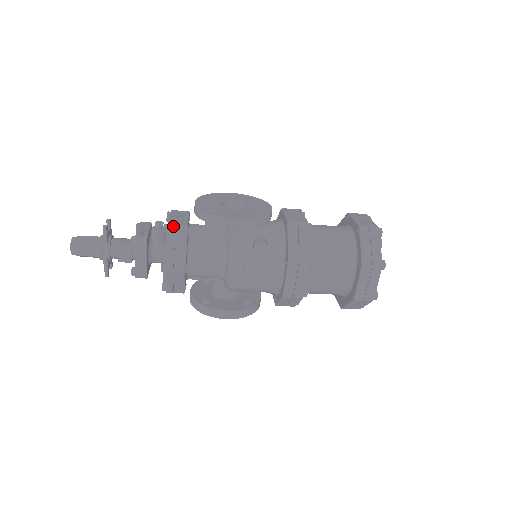
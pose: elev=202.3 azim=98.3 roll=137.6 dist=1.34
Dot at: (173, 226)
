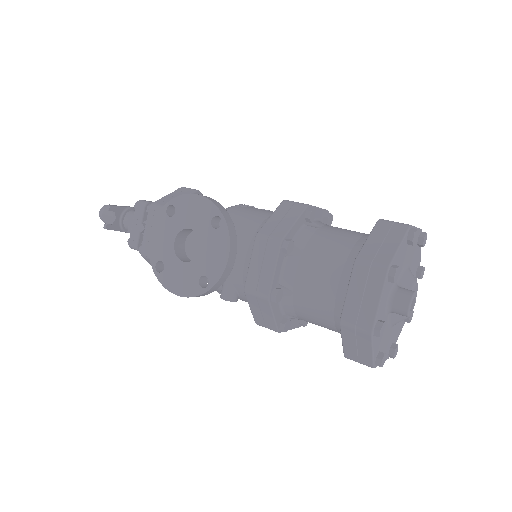
Dot at: (144, 256)
